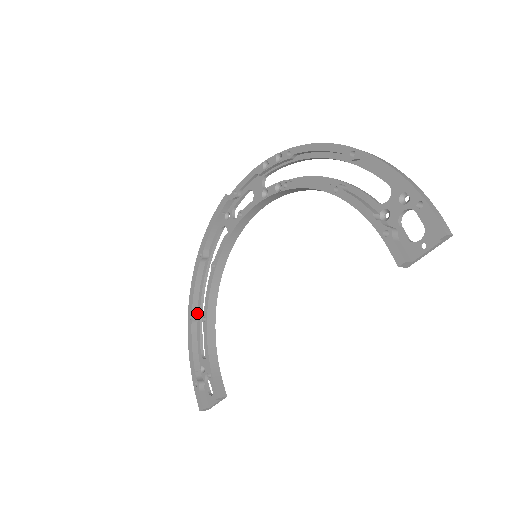
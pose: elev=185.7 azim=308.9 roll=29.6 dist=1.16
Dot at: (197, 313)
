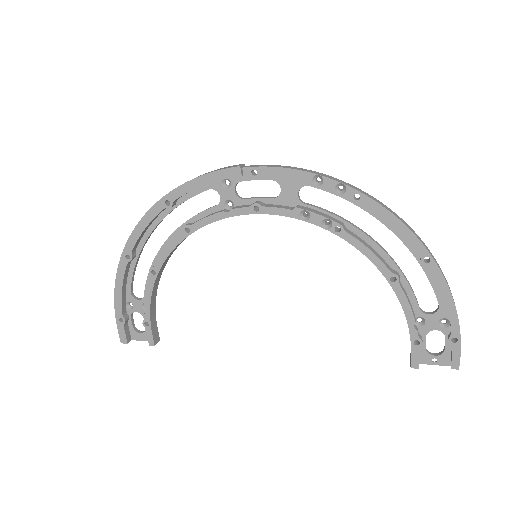
Dot at: (135, 251)
